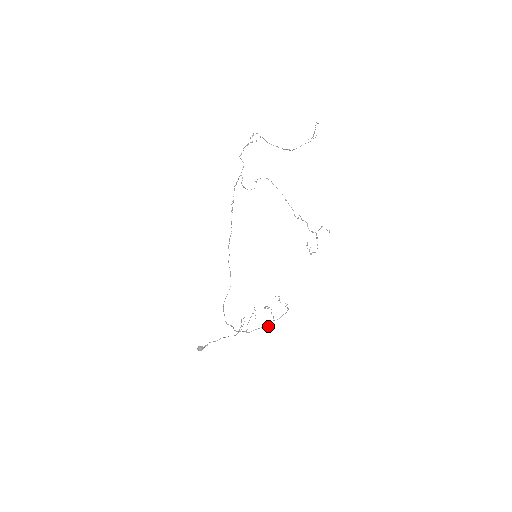
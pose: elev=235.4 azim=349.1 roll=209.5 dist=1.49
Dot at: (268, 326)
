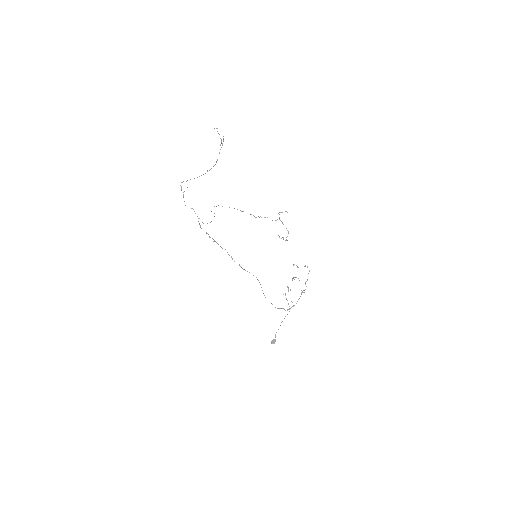
Dot at: occluded
